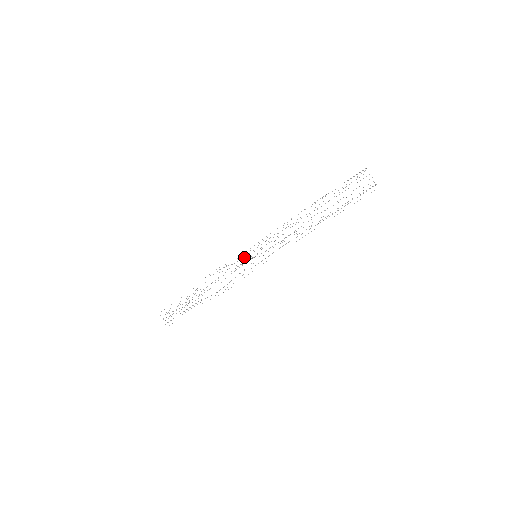
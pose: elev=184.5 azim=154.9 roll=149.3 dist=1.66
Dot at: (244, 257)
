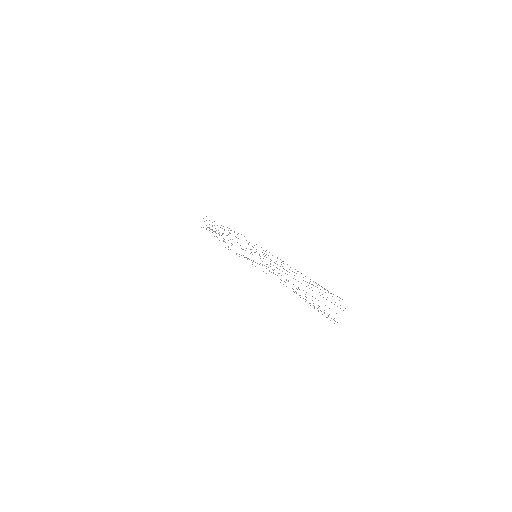
Dot at: occluded
